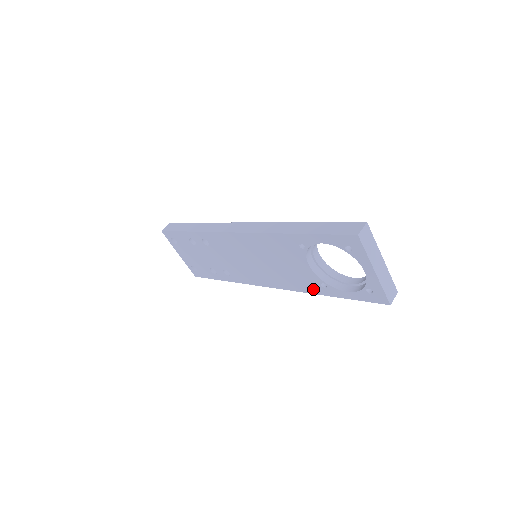
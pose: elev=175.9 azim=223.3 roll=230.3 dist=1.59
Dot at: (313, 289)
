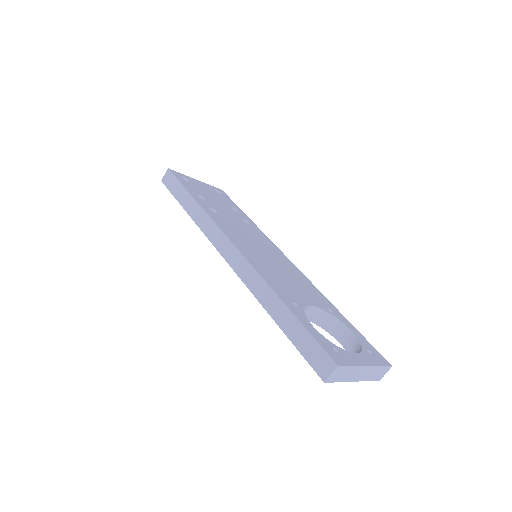
Dot at: occluded
